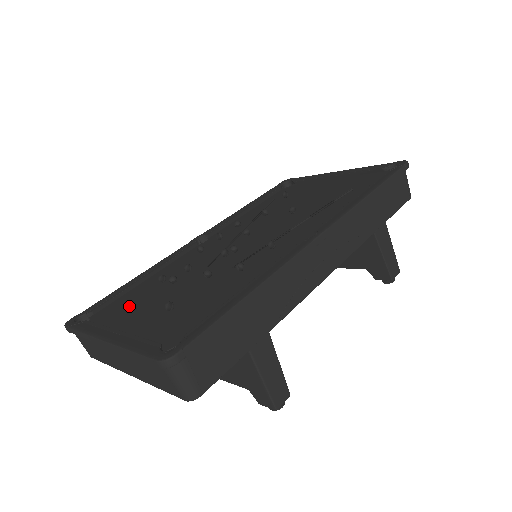
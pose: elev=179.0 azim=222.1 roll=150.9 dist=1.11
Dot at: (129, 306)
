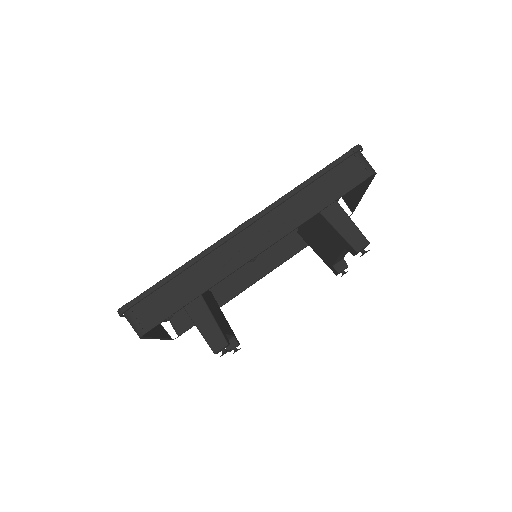
Dot at: occluded
